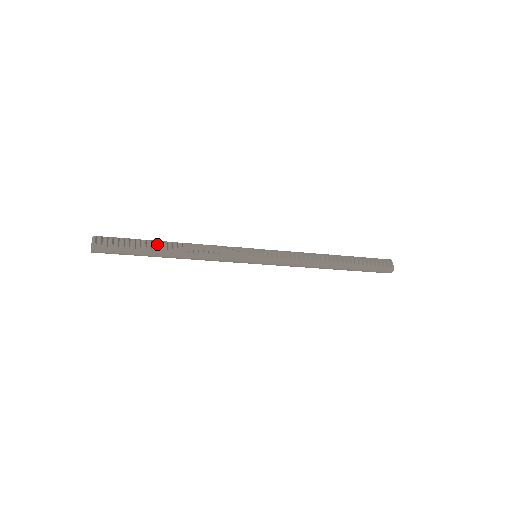
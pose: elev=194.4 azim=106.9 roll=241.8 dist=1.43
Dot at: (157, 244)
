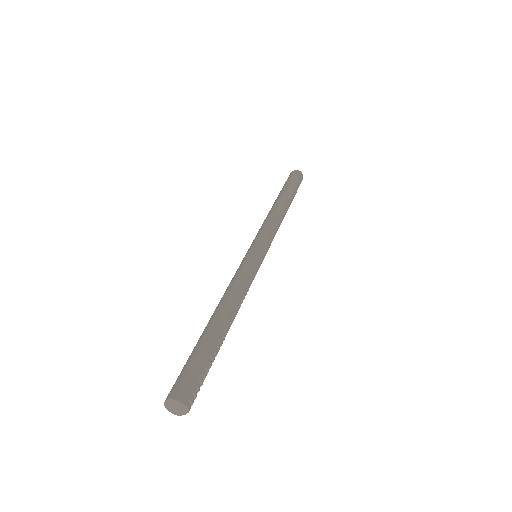
Dot at: (220, 339)
